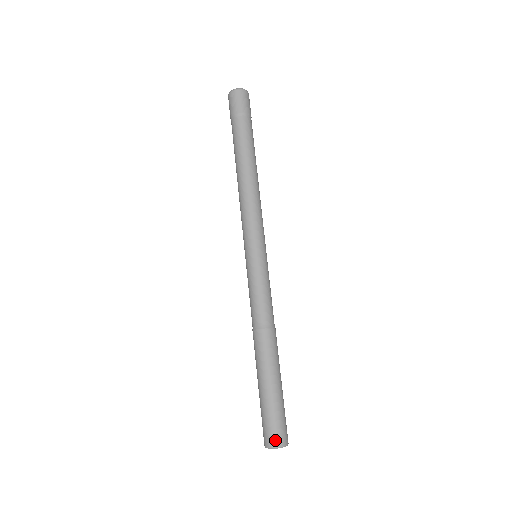
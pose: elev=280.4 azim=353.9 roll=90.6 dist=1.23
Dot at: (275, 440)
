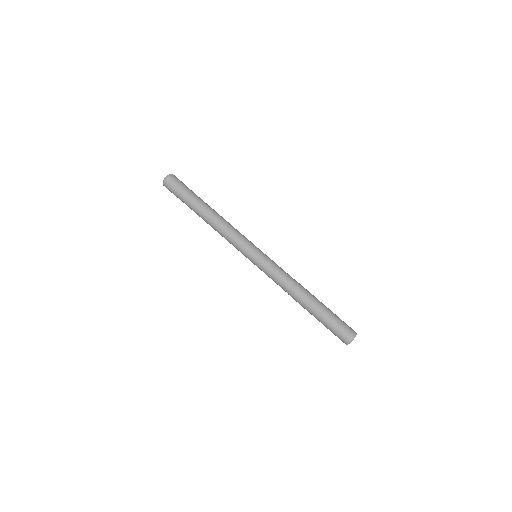
Dot at: (351, 333)
